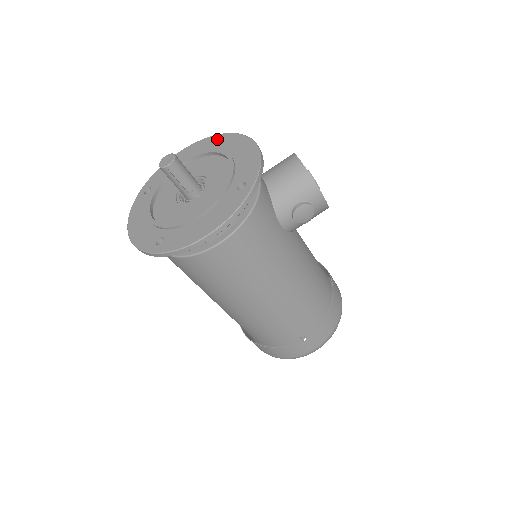
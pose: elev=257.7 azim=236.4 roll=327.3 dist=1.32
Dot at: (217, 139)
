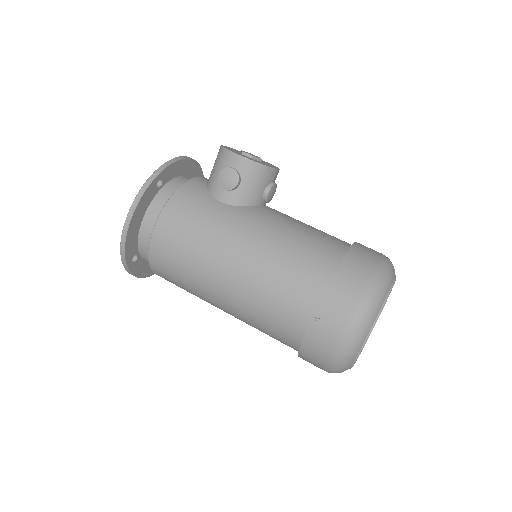
Dot at: occluded
